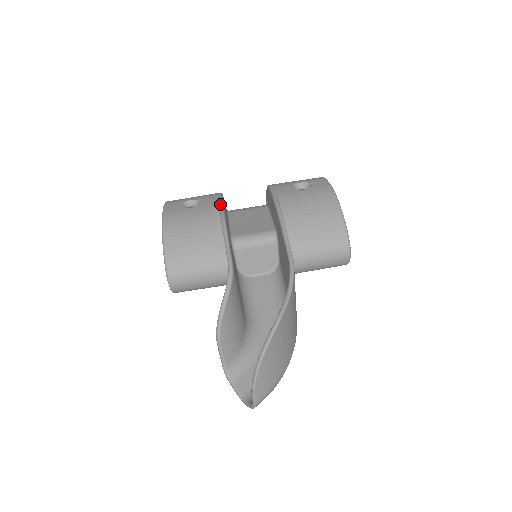
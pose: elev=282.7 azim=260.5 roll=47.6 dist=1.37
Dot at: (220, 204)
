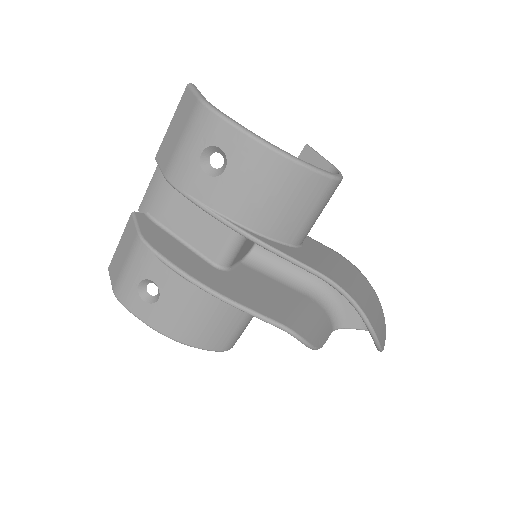
Dot at: (179, 275)
